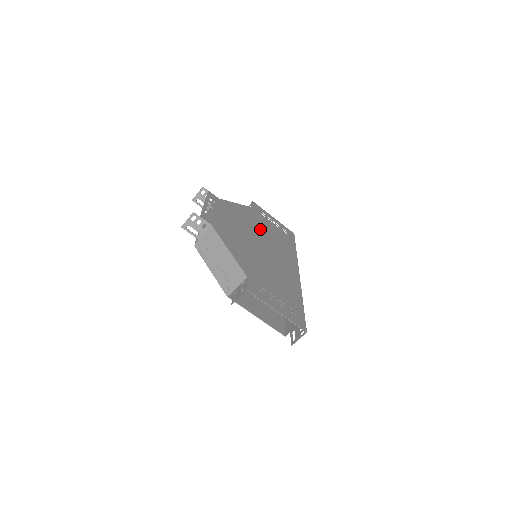
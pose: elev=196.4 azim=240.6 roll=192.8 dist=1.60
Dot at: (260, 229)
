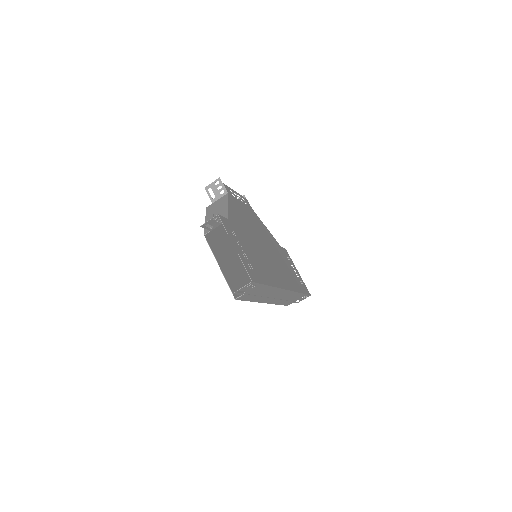
Dot at: (275, 250)
